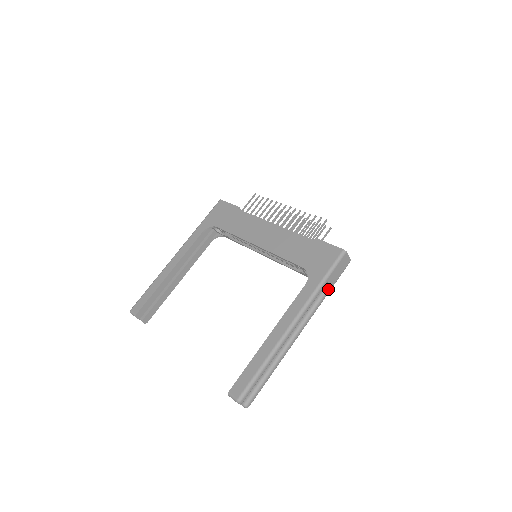
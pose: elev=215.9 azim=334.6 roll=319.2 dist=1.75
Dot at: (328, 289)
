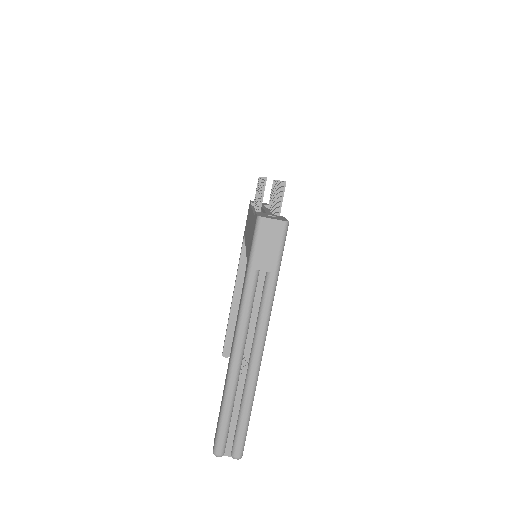
Dot at: (269, 277)
